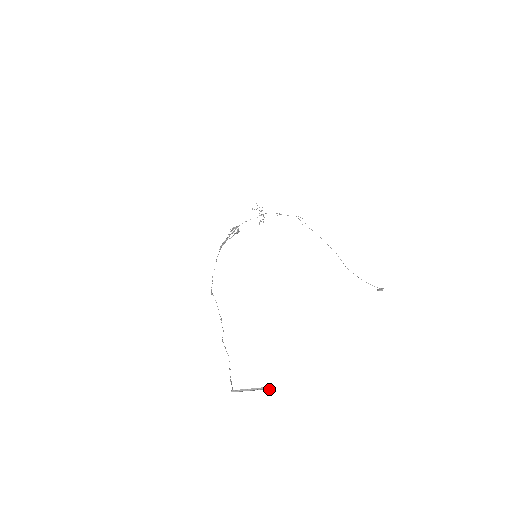
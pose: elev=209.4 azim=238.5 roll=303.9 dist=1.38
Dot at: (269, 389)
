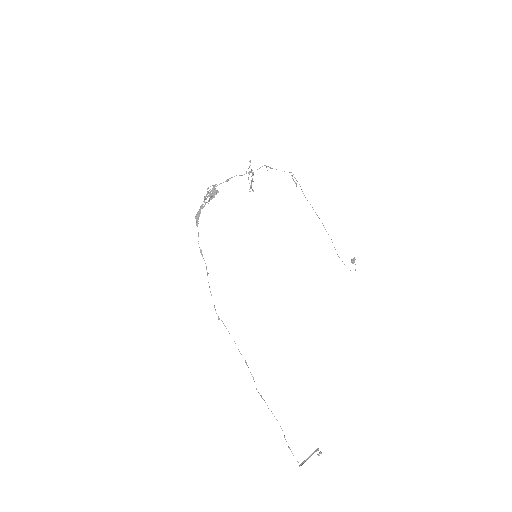
Dot at: occluded
